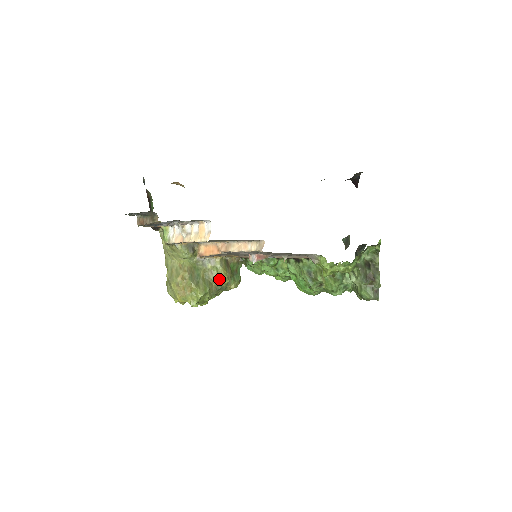
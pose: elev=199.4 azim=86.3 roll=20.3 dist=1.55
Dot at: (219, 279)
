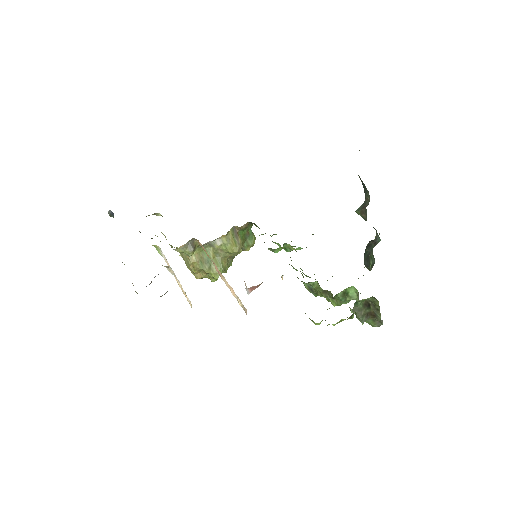
Dot at: (231, 253)
